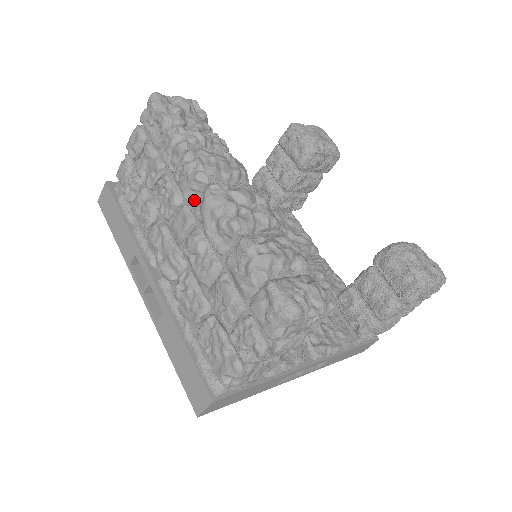
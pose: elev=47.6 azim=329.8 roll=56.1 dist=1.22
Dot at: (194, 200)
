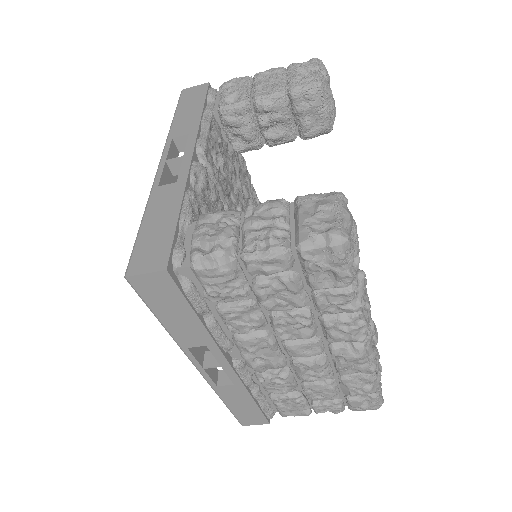
Dot at: occluded
